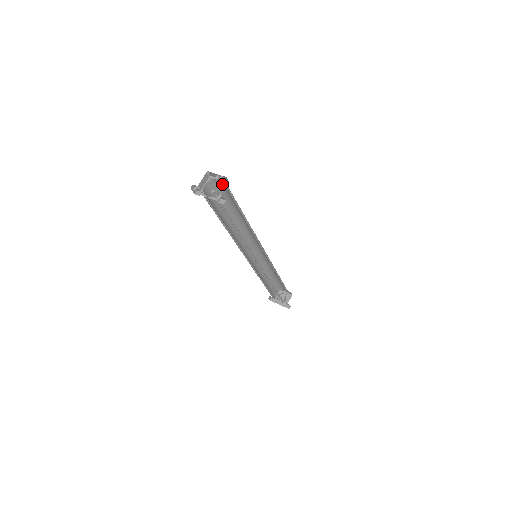
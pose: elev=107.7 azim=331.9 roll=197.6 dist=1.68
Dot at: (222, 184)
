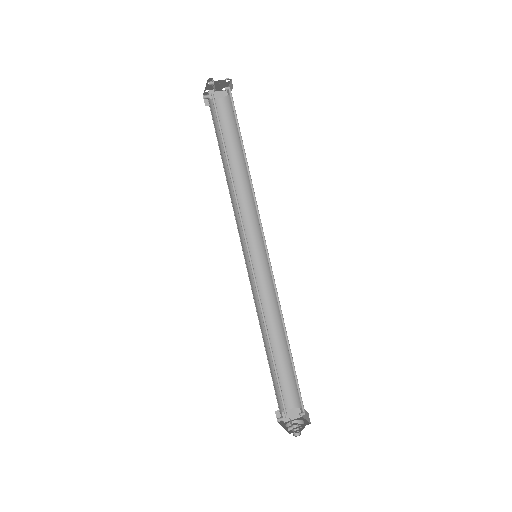
Dot at: occluded
